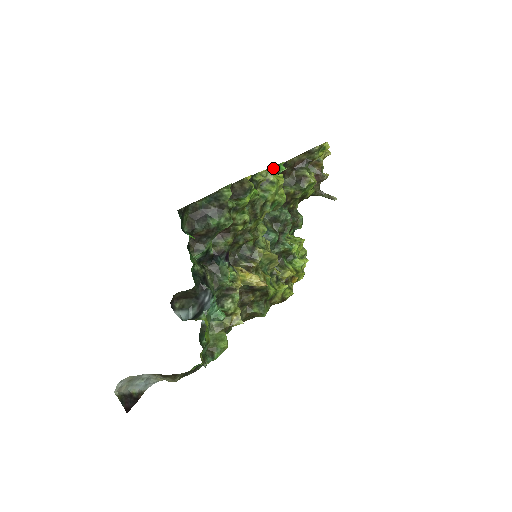
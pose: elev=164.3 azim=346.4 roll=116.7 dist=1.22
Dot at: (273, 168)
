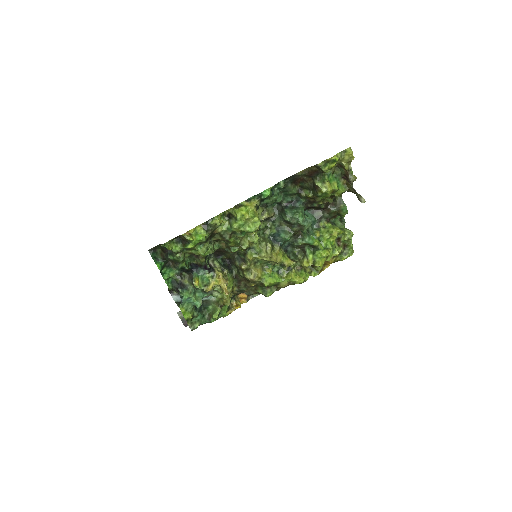
Dot at: (256, 196)
